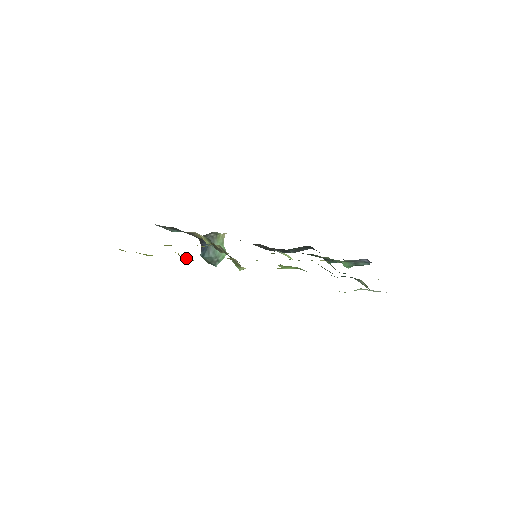
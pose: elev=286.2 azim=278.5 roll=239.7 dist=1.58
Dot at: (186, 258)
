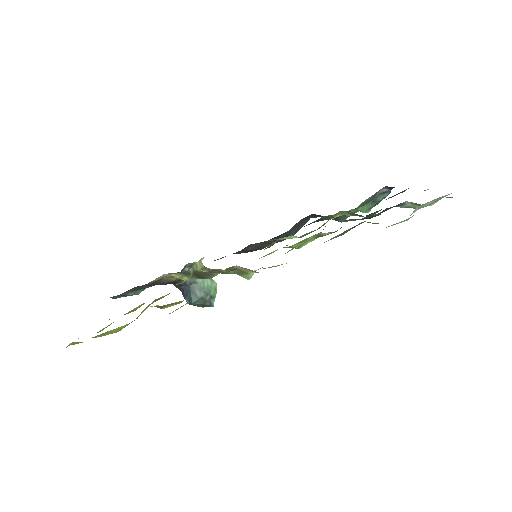
Dot at: (169, 305)
